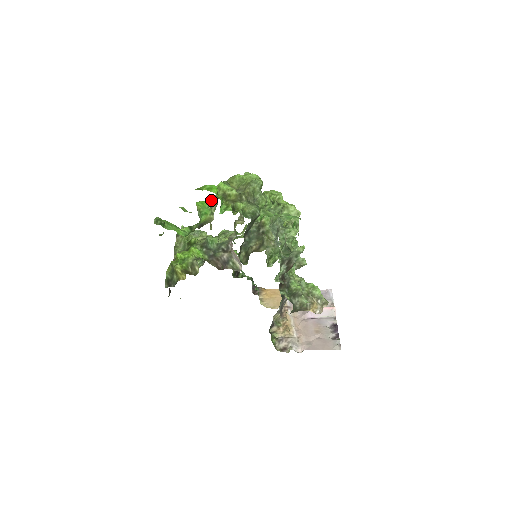
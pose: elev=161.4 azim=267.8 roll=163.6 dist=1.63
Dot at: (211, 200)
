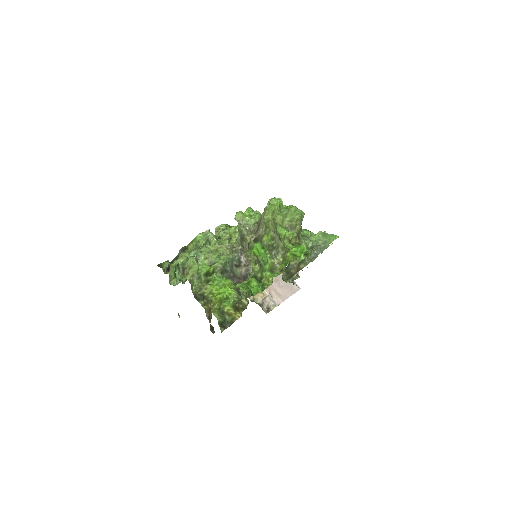
Dot at: (259, 242)
